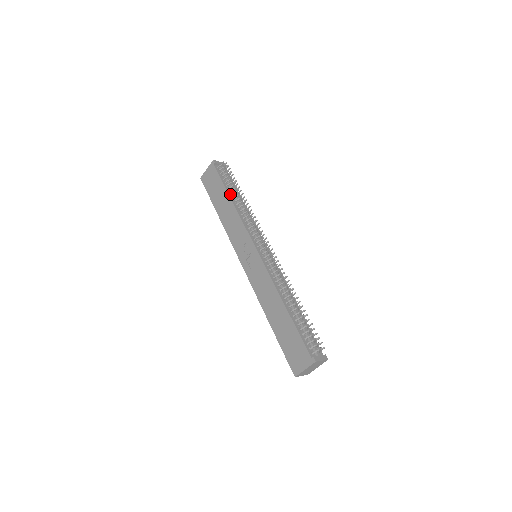
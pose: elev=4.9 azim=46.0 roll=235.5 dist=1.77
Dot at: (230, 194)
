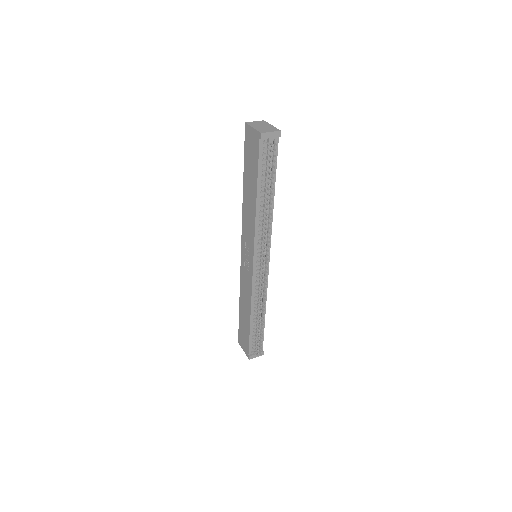
Dot at: (259, 191)
